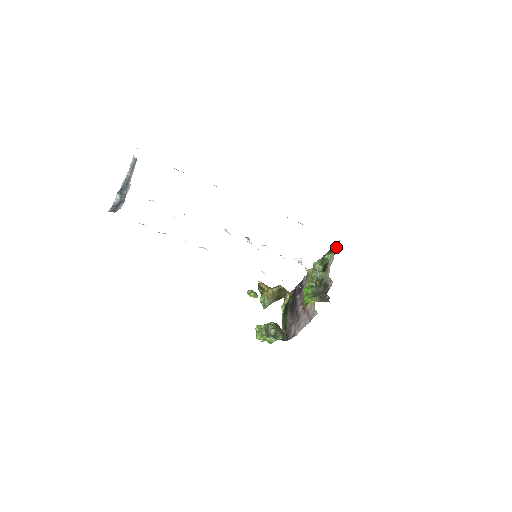
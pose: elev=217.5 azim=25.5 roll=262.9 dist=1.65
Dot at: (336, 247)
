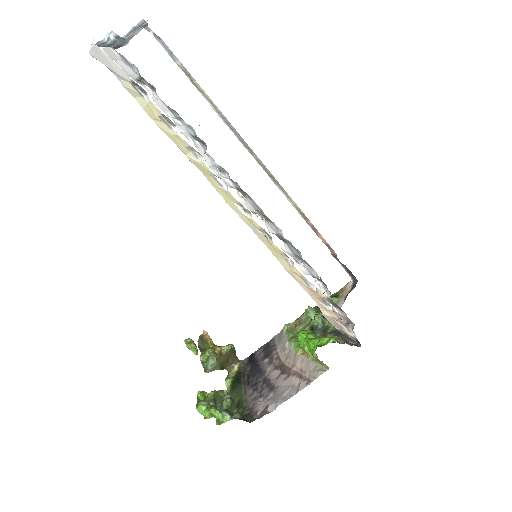
Dot at: (345, 290)
